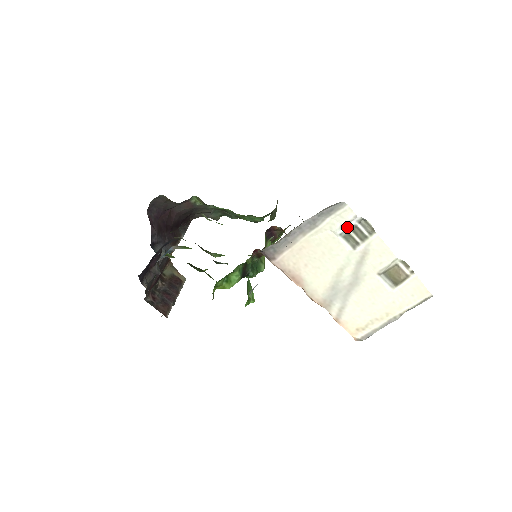
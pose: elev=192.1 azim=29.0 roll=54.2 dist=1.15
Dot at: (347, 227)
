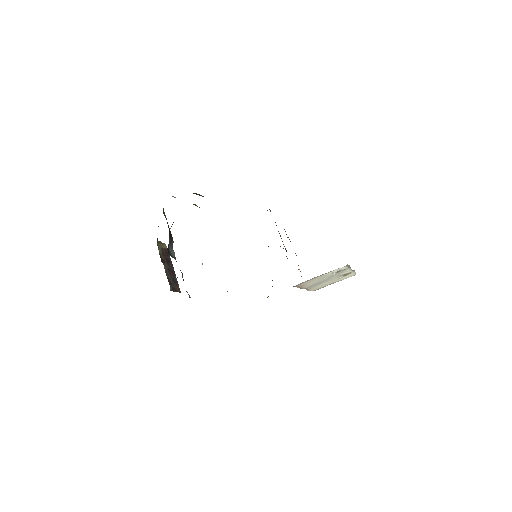
Dot at: occluded
